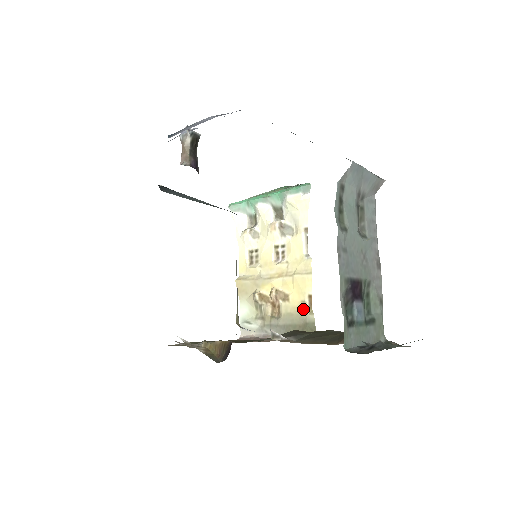
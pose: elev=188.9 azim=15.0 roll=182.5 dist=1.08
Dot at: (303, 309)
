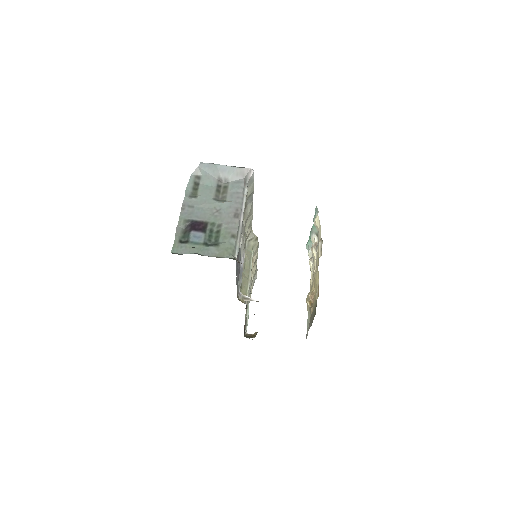
Dot at: (316, 298)
